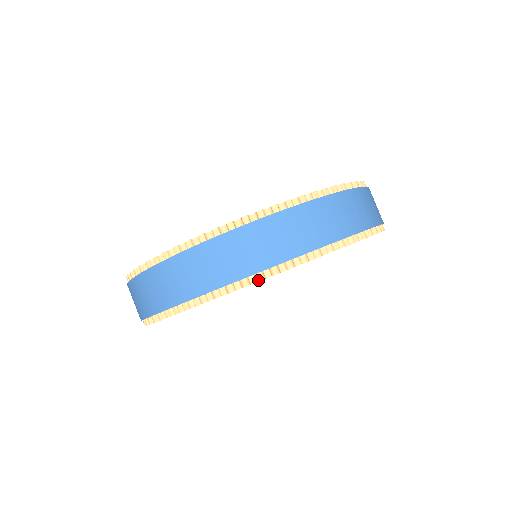
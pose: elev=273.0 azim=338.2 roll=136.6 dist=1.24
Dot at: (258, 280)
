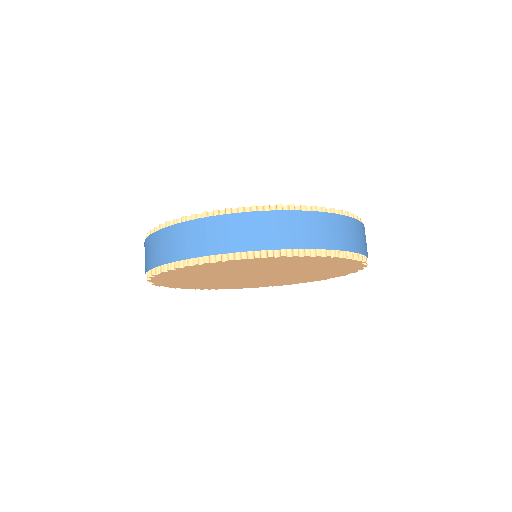
Dot at: (320, 256)
